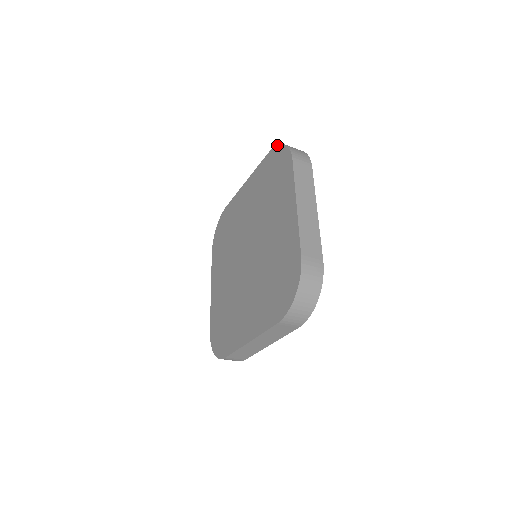
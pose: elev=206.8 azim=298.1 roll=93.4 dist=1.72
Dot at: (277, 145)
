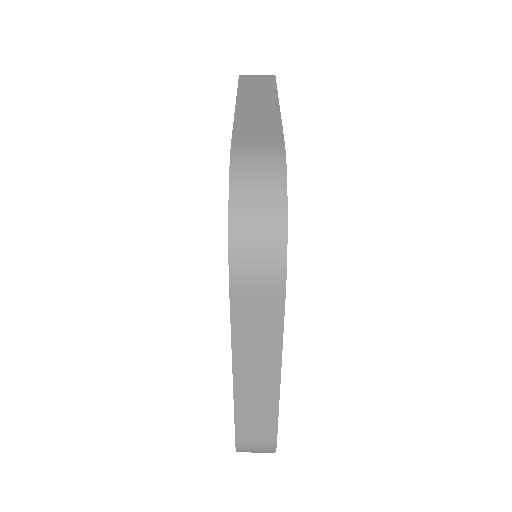
Dot at: occluded
